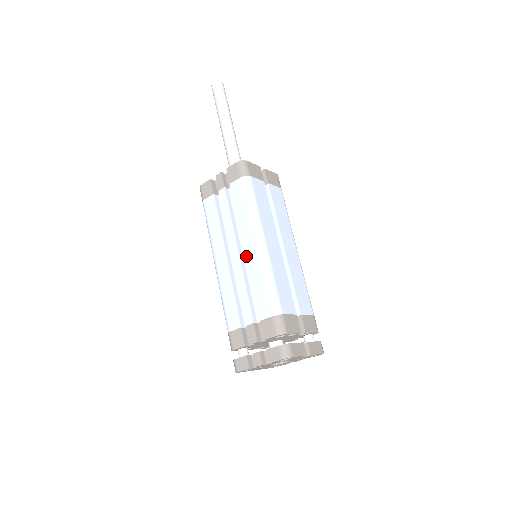
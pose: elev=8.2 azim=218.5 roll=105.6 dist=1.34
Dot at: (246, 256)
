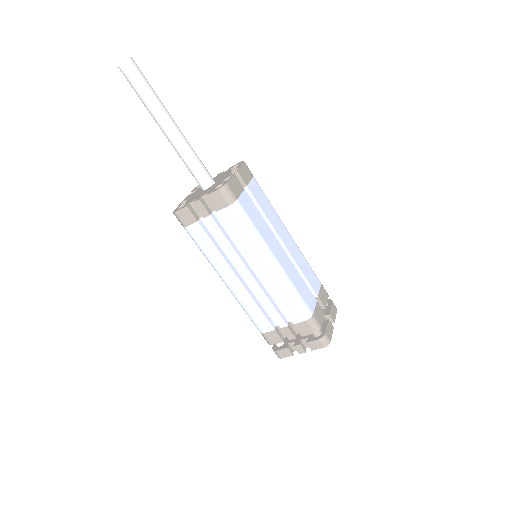
Dot at: (262, 277)
